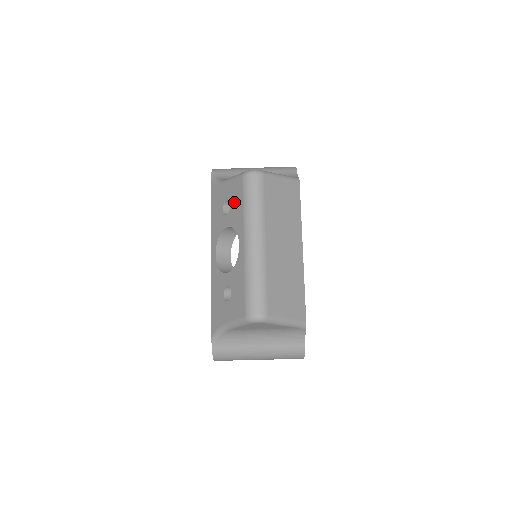
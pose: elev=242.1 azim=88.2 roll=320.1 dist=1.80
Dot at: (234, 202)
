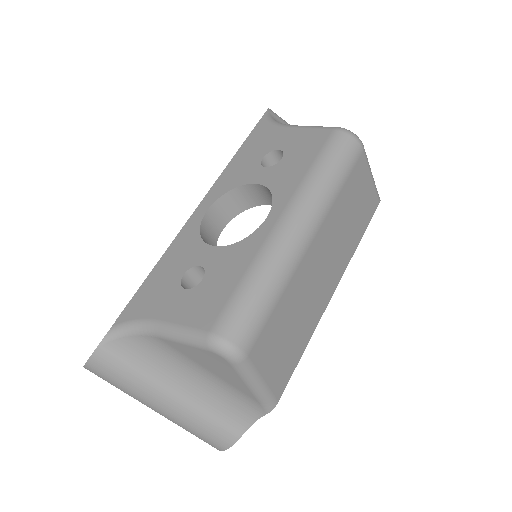
Dot at: (294, 156)
